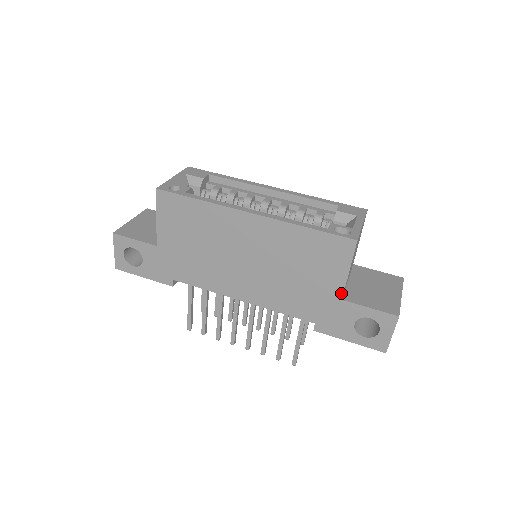
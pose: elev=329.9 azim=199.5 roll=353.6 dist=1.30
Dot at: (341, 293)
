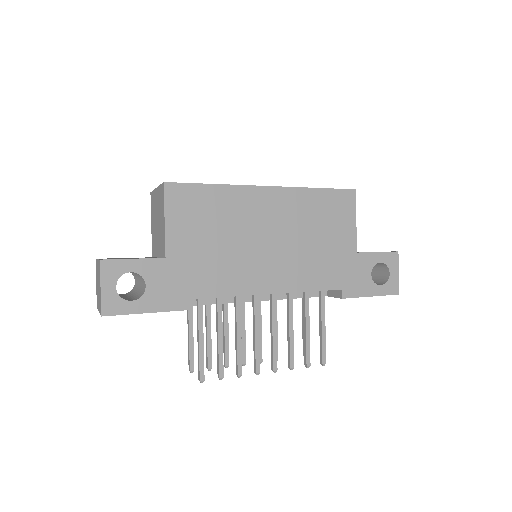
Dot at: (355, 246)
